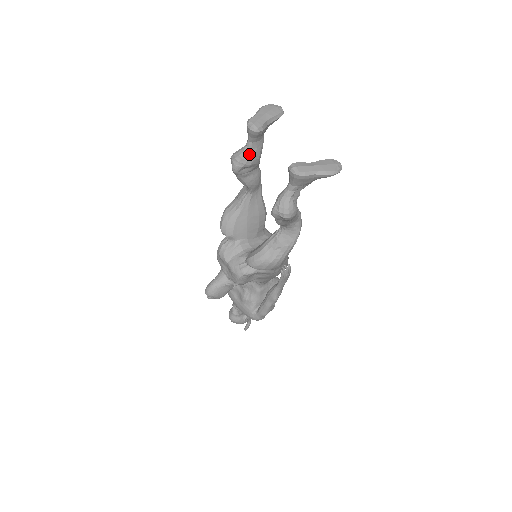
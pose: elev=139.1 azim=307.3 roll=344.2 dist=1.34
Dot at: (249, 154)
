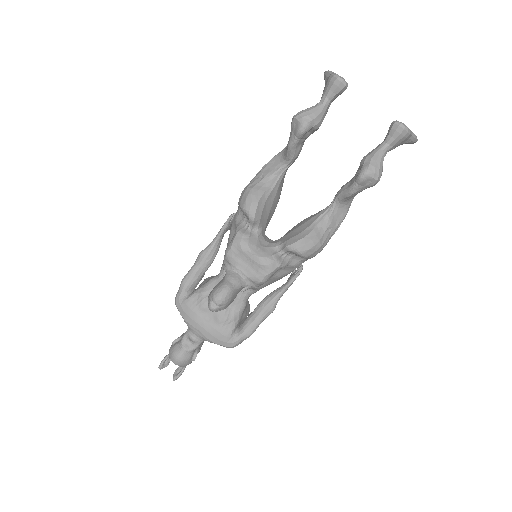
Dot at: (323, 114)
